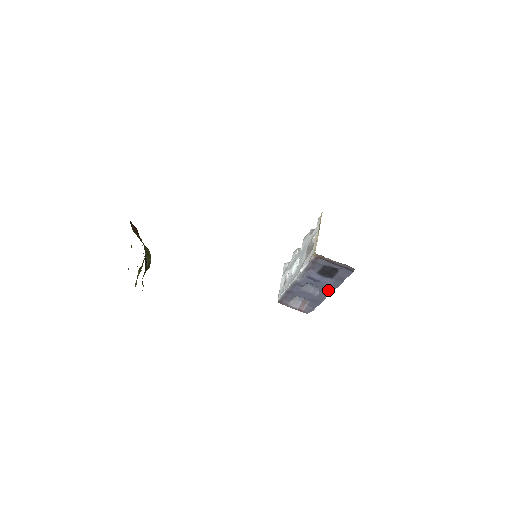
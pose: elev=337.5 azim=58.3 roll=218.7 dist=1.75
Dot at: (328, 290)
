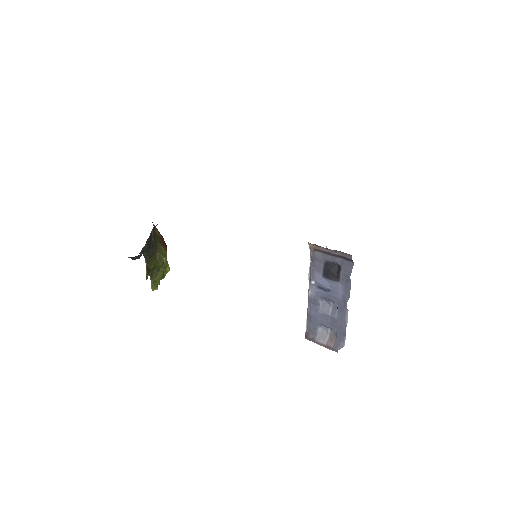
Dot at: (343, 303)
